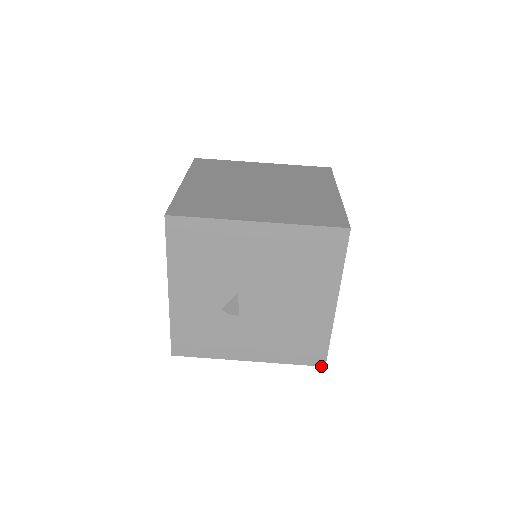
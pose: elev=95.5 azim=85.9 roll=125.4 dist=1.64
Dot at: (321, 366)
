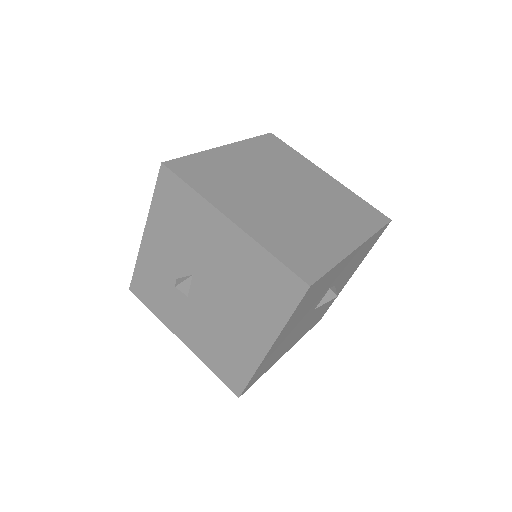
Dot at: (236, 394)
